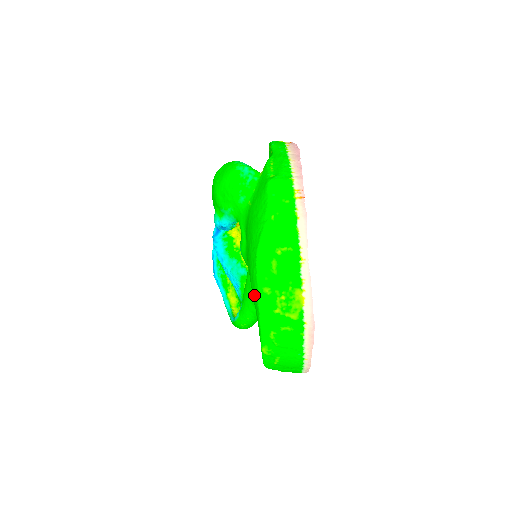
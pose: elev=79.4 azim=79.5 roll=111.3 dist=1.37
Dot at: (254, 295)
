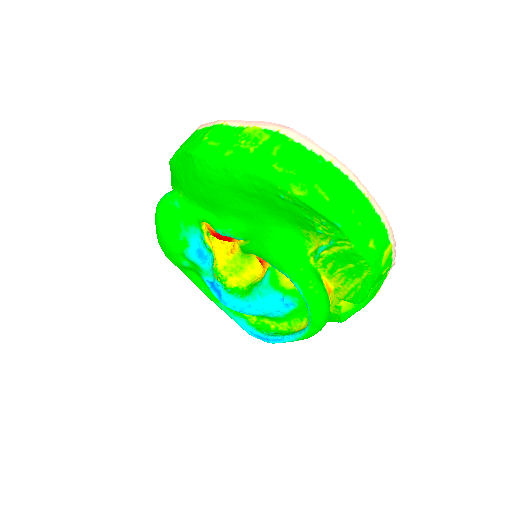
Dot at: (230, 172)
